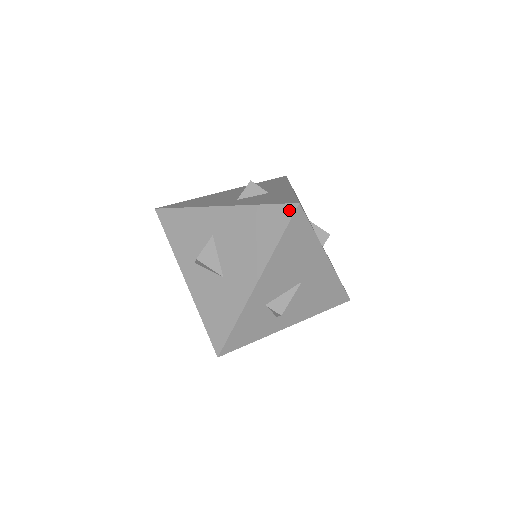
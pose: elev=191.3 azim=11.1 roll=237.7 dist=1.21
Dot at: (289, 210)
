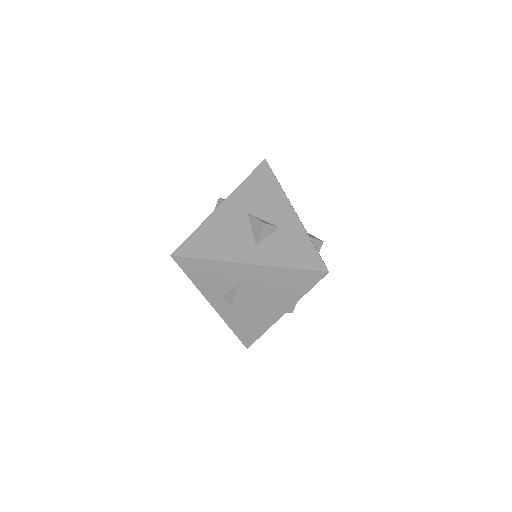
Dot at: (319, 275)
